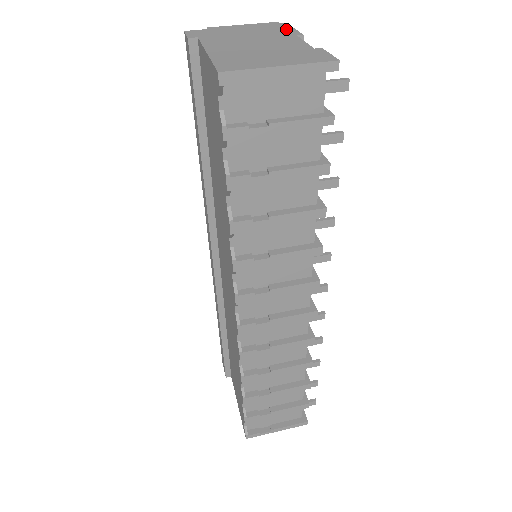
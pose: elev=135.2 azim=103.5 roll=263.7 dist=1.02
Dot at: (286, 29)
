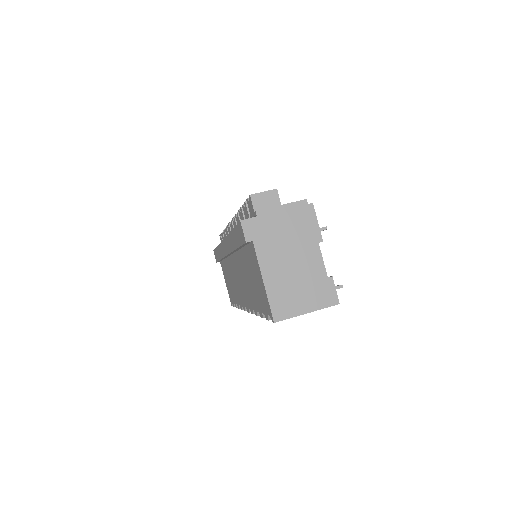
Dot at: (312, 224)
